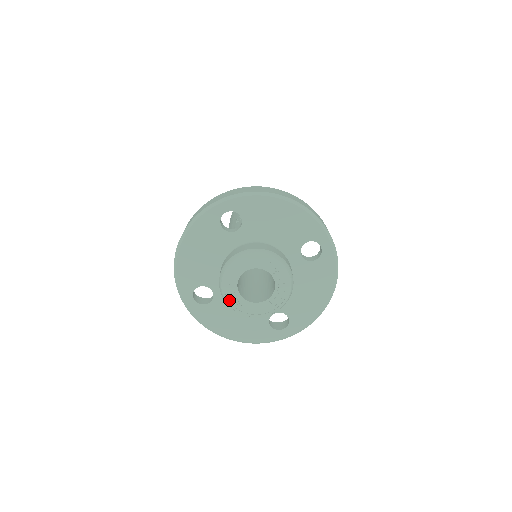
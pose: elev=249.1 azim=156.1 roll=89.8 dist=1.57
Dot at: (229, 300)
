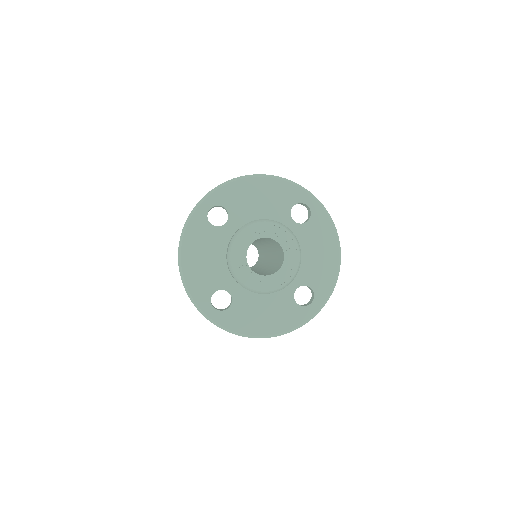
Dot at: (246, 282)
